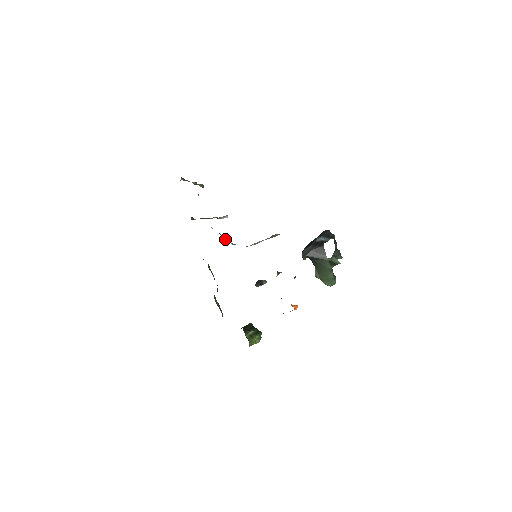
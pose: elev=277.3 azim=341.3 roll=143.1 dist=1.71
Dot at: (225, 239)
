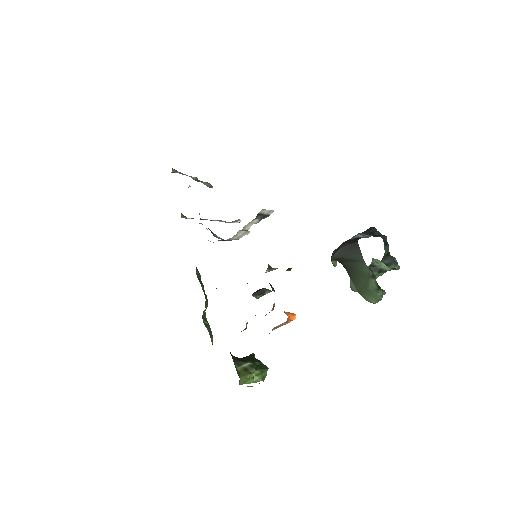
Dot at: (216, 235)
